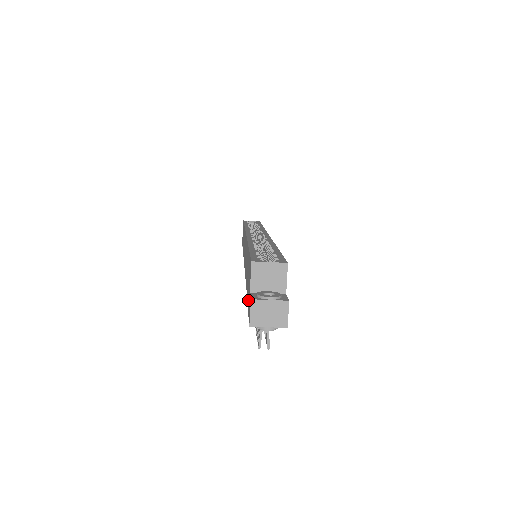
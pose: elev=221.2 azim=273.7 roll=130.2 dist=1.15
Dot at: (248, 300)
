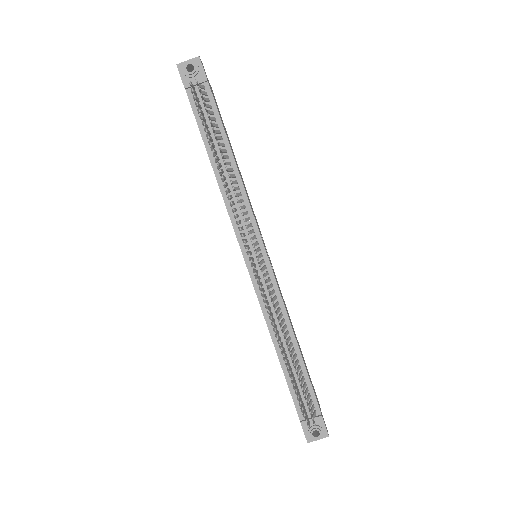
Dot at: (189, 101)
